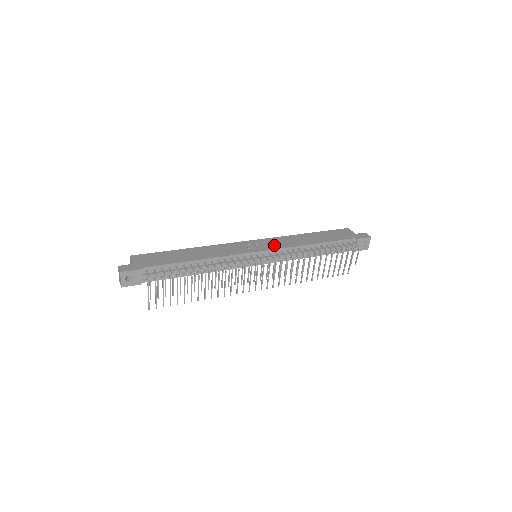
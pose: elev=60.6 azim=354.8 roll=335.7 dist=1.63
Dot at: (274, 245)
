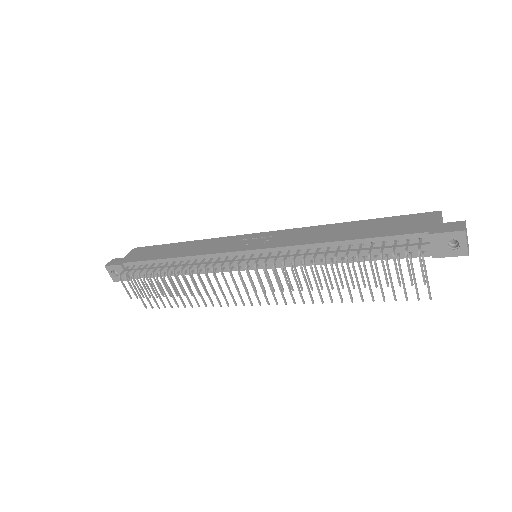
Dot at: (276, 241)
